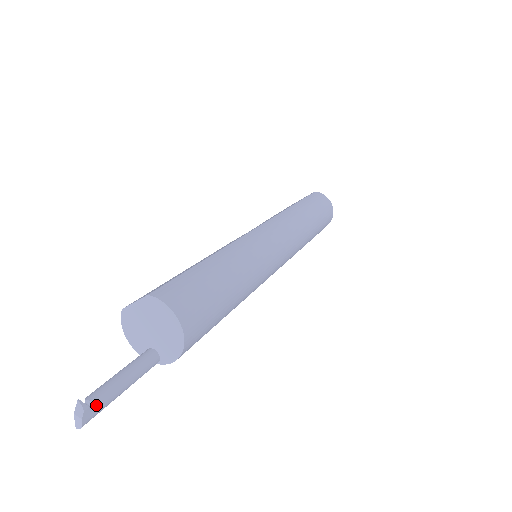
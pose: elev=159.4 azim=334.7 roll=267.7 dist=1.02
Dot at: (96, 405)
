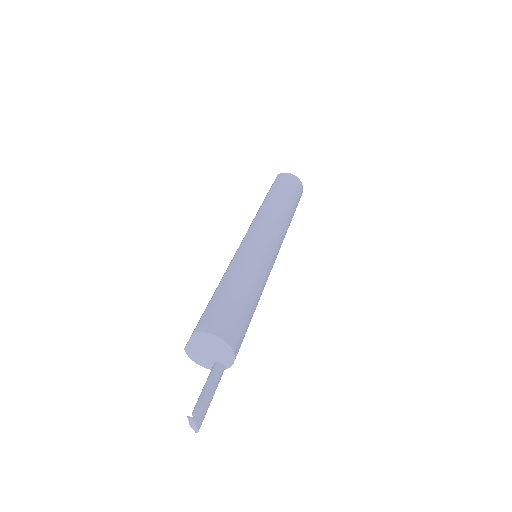
Dot at: (200, 414)
